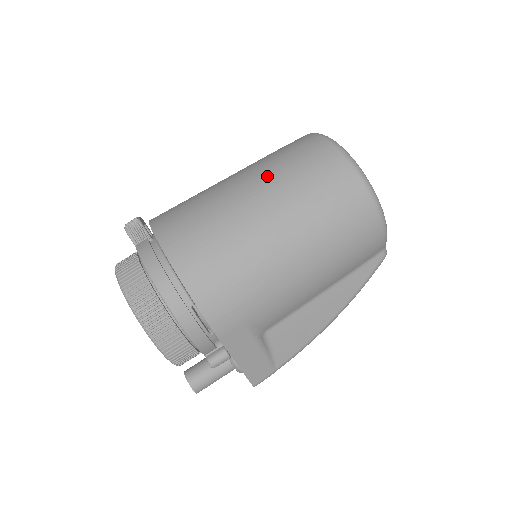
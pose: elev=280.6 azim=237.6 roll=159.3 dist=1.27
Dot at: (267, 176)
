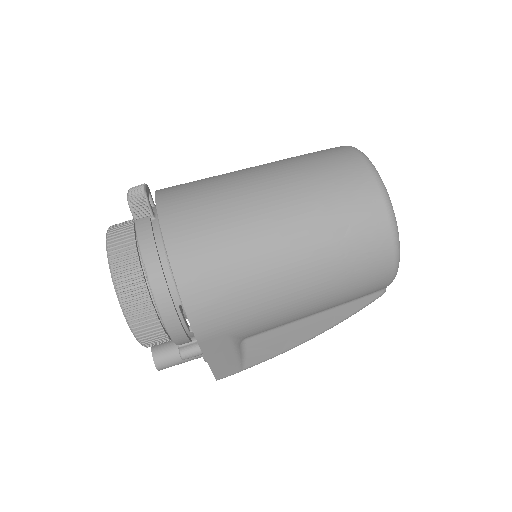
Dot at: (296, 190)
